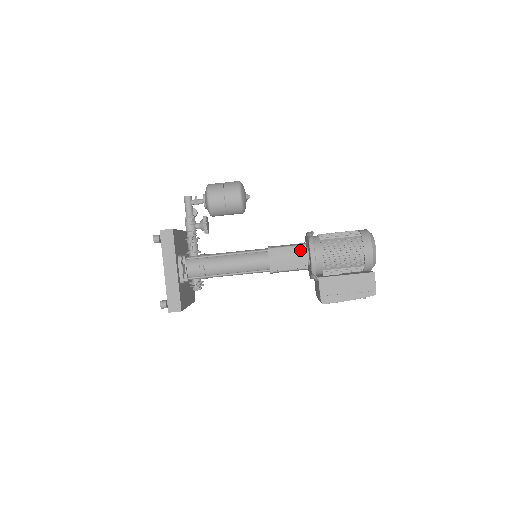
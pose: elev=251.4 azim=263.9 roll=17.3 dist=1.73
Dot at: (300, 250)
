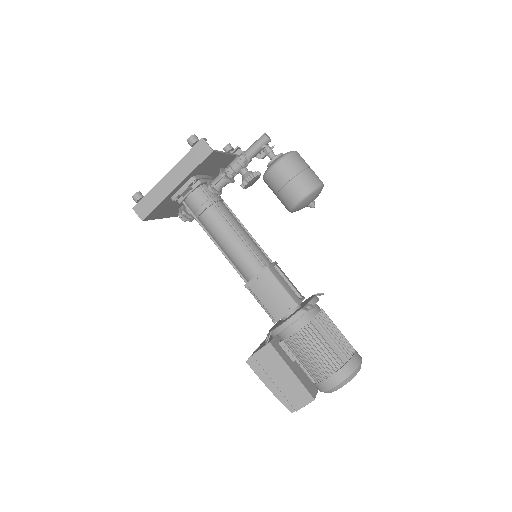
Dot at: (288, 303)
